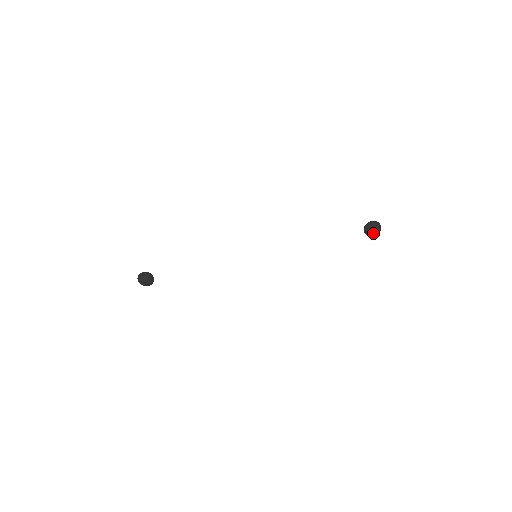
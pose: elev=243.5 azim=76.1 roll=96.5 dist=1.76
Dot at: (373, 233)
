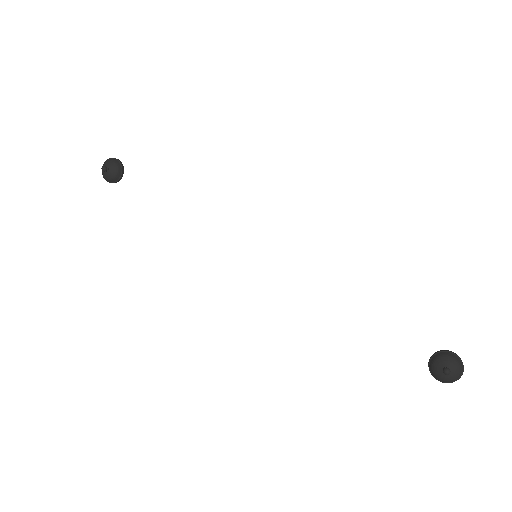
Dot at: (445, 368)
